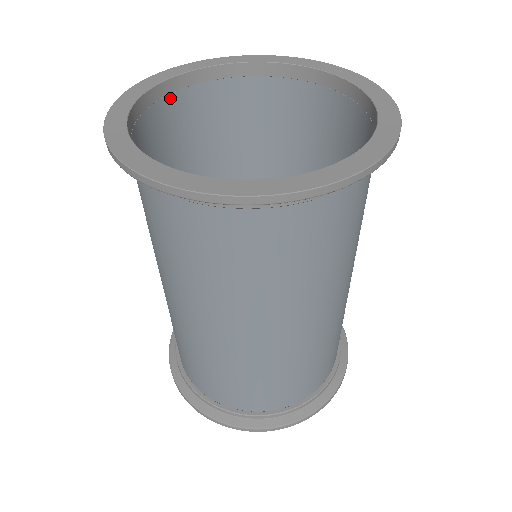
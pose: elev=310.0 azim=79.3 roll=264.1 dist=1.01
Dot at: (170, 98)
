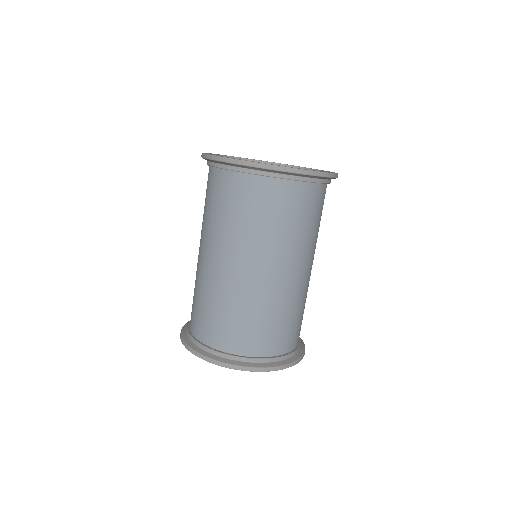
Dot at: occluded
